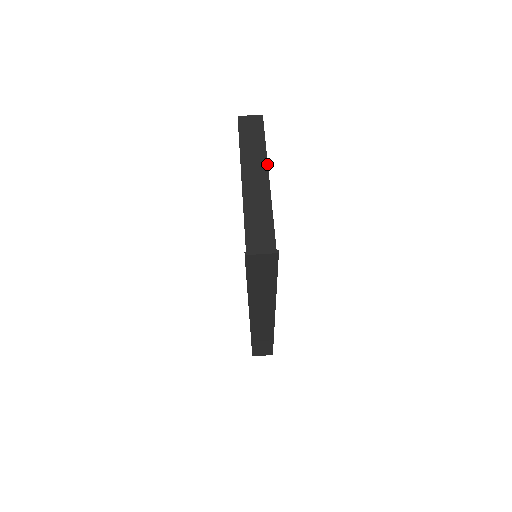
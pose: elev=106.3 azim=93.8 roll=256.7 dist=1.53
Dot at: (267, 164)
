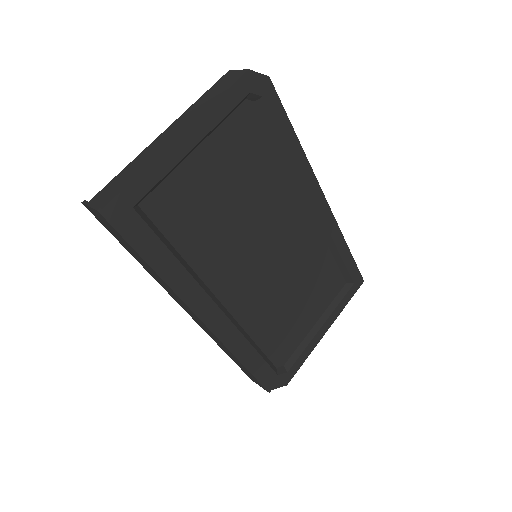
Dot at: (193, 121)
